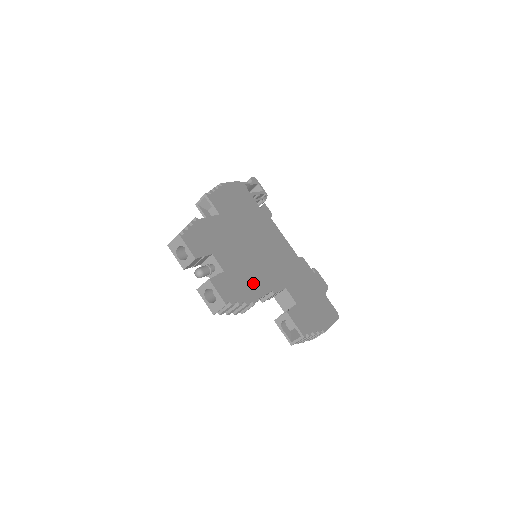
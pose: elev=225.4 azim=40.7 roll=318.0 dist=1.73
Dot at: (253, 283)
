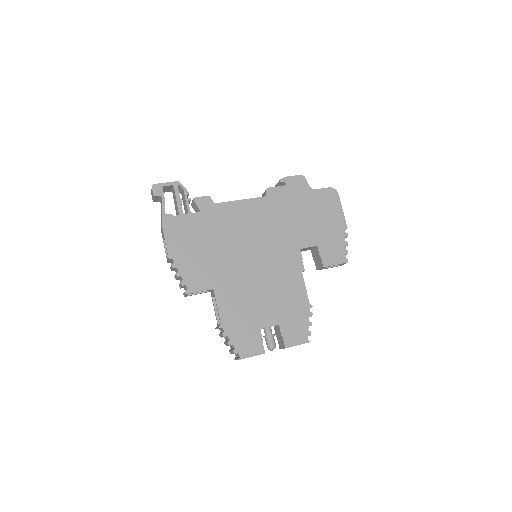
Dot at: (292, 293)
